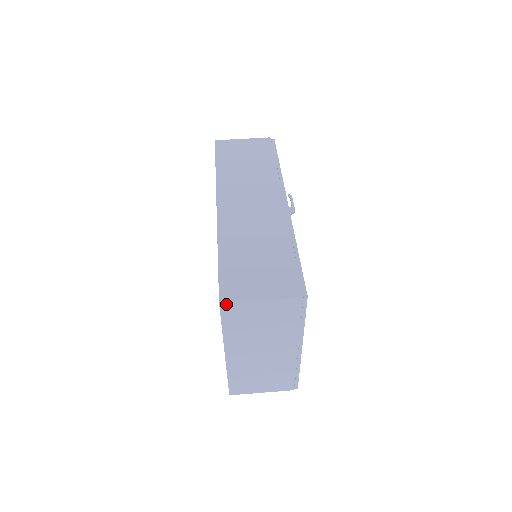
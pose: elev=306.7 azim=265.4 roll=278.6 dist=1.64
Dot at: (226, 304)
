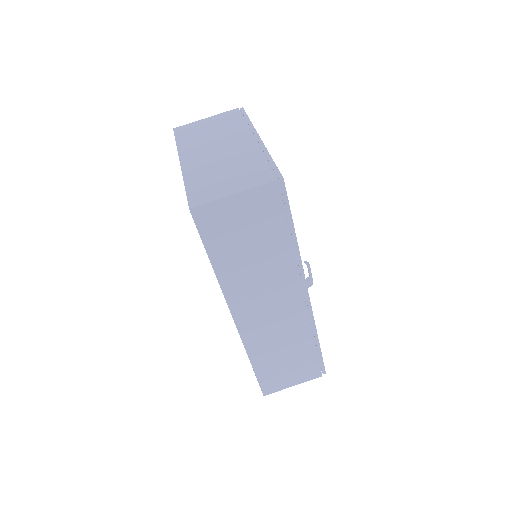
Dot at: (268, 393)
